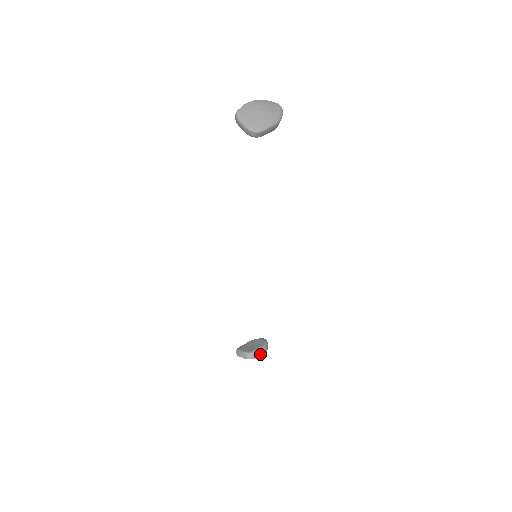
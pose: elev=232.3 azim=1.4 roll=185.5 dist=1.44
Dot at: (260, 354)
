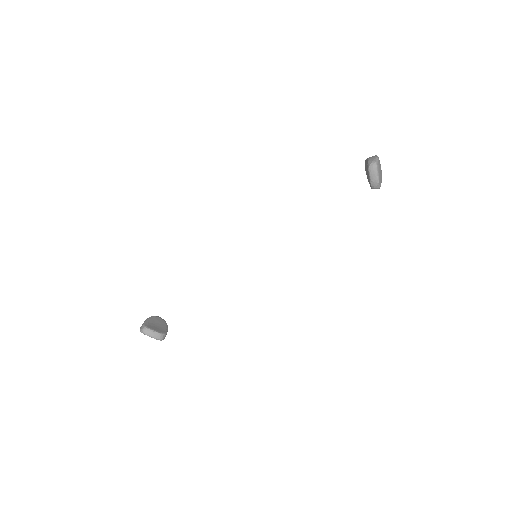
Dot at: occluded
